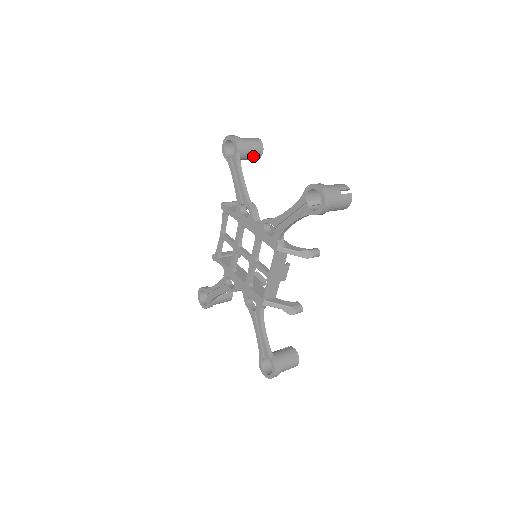
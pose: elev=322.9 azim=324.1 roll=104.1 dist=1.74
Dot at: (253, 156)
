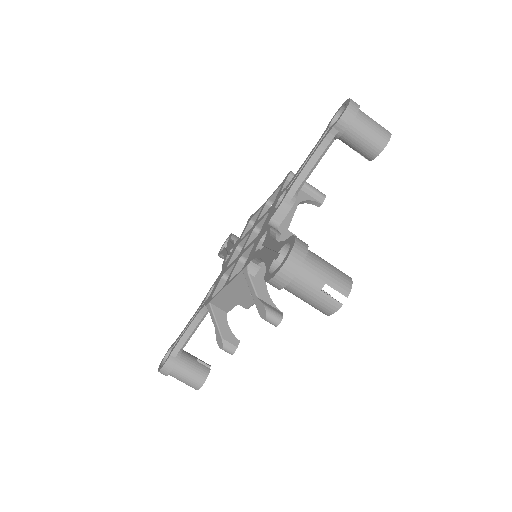
Dot at: (360, 150)
